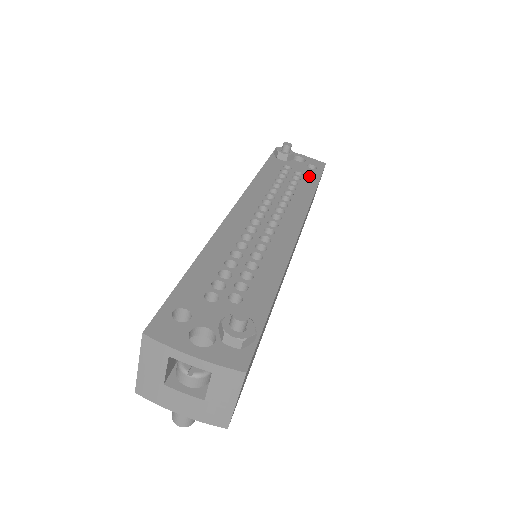
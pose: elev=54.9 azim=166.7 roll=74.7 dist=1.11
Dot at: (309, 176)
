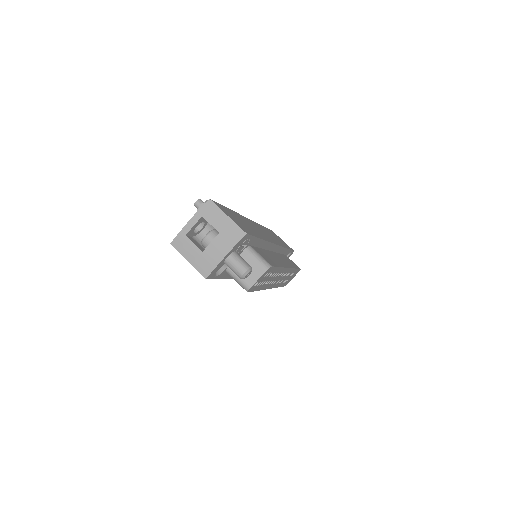
Dot at: occluded
